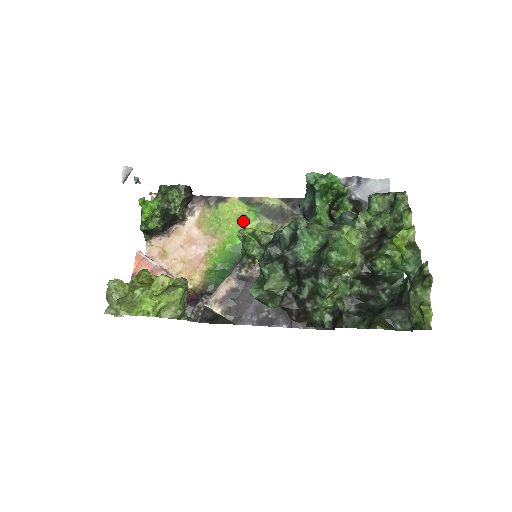
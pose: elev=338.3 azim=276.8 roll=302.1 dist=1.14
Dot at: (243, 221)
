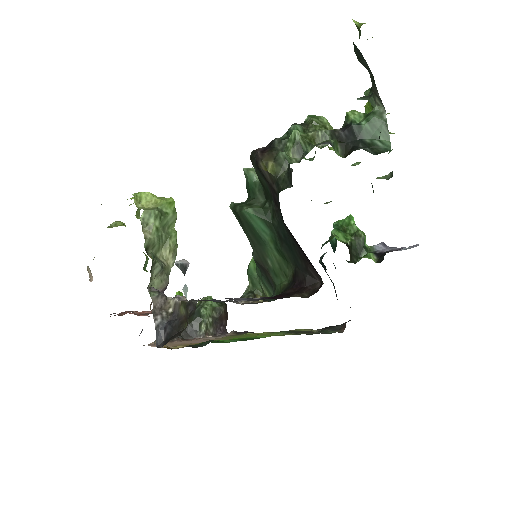
Dot at: occluded
